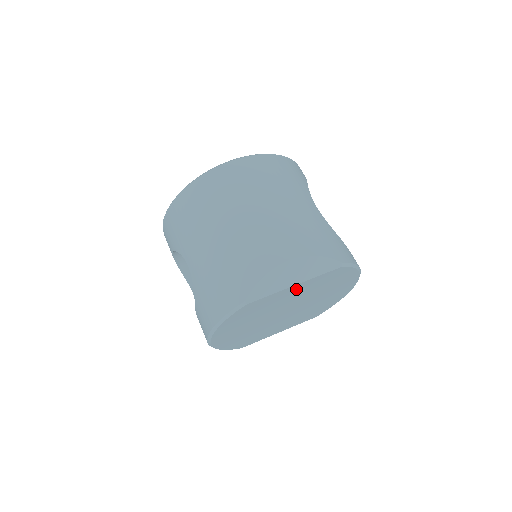
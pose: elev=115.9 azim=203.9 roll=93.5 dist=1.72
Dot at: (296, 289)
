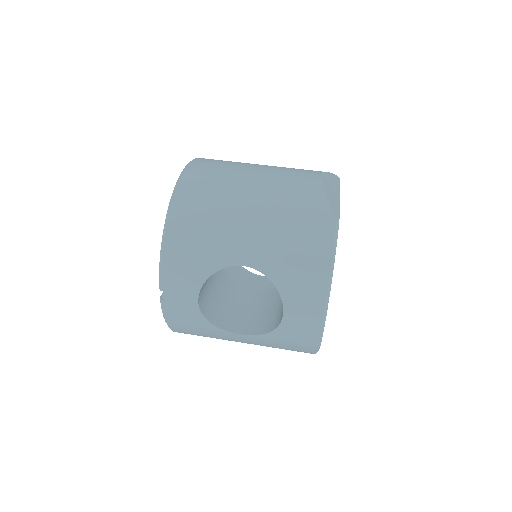
Dot at: occluded
